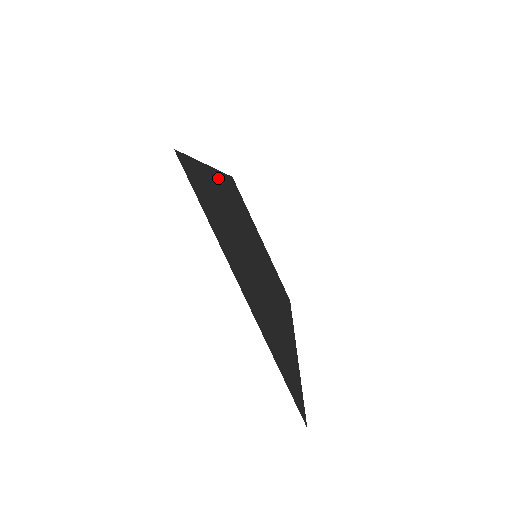
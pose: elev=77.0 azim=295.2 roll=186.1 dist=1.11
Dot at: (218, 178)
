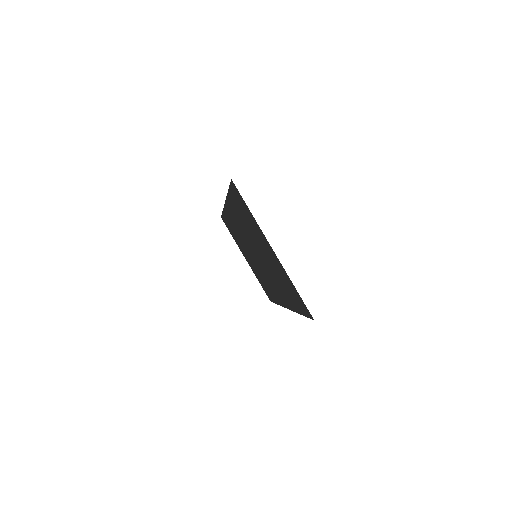
Dot at: (228, 208)
